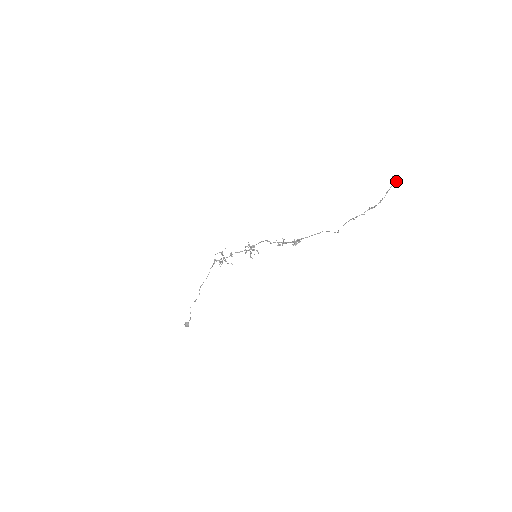
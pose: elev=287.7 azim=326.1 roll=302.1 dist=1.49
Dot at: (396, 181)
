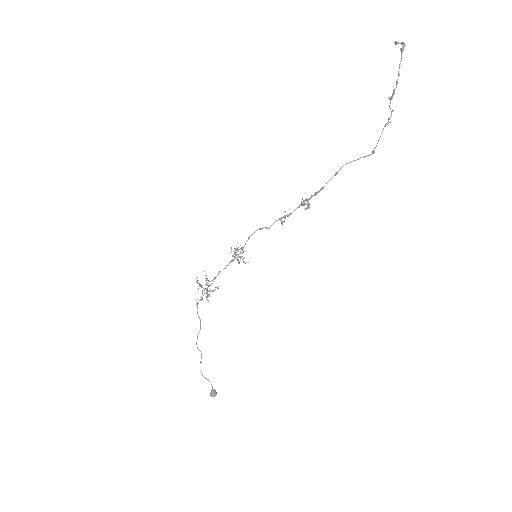
Dot at: (405, 45)
